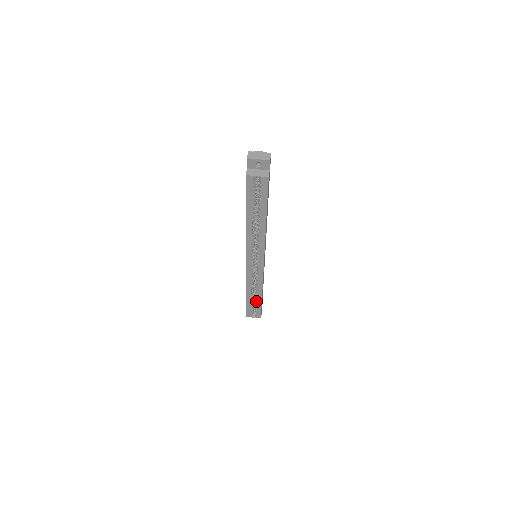
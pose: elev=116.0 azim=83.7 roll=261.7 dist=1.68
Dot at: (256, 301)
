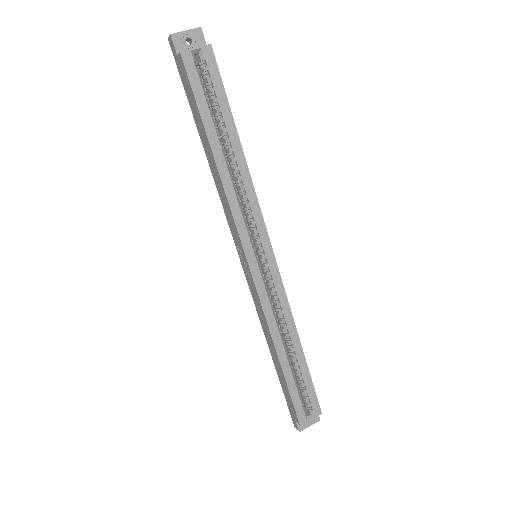
Dot at: (298, 368)
